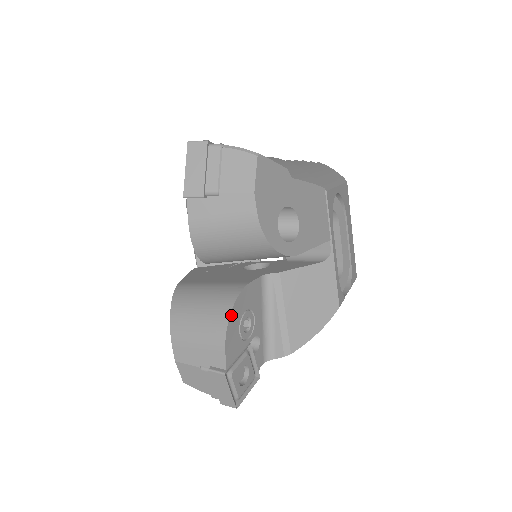
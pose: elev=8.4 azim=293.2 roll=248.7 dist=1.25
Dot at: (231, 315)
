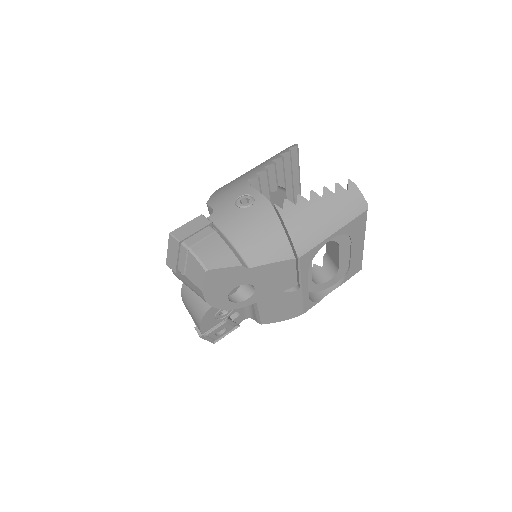
Dot at: (205, 315)
